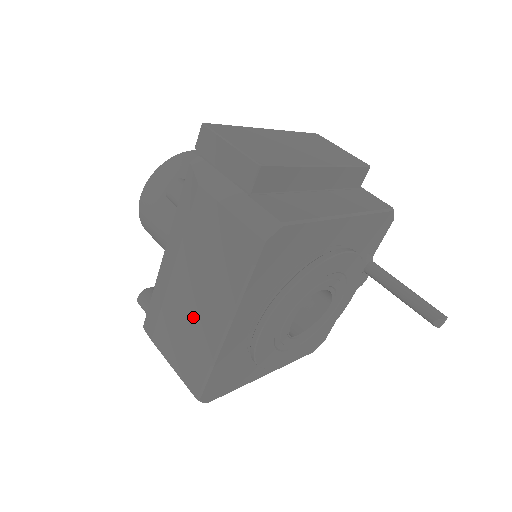
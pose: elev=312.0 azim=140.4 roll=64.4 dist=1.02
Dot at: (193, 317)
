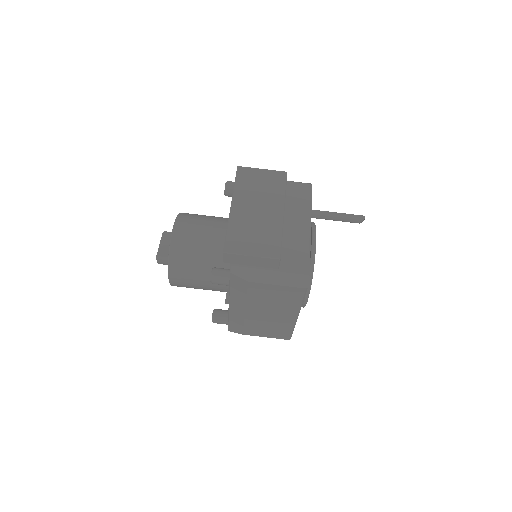
Dot at: (271, 320)
